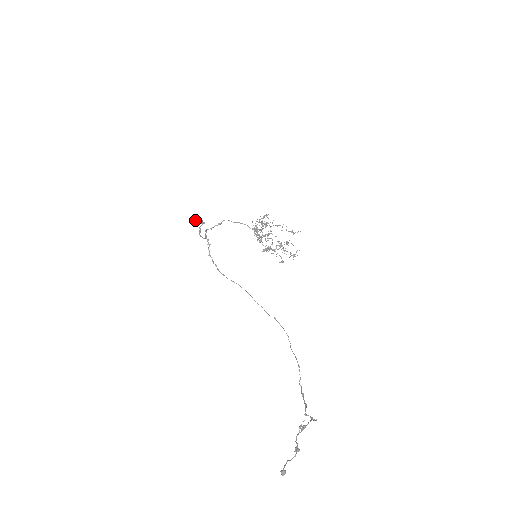
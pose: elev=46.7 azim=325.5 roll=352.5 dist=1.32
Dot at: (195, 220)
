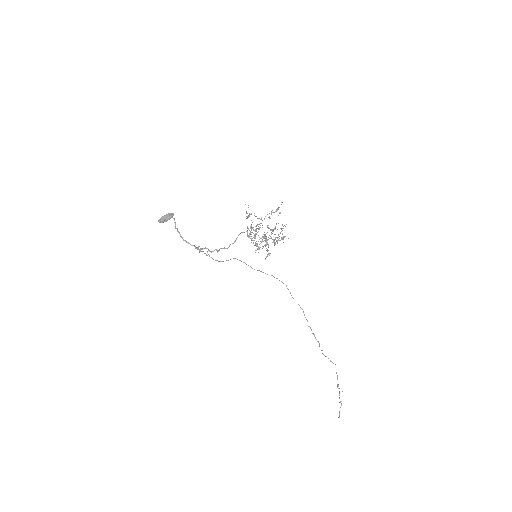
Dot at: (166, 221)
